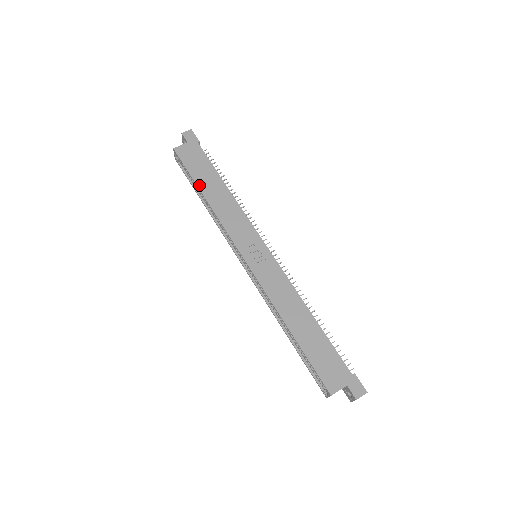
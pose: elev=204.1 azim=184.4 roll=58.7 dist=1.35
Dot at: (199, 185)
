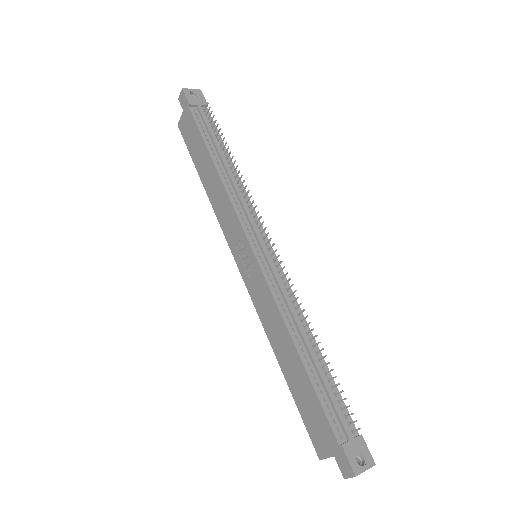
Dot at: (198, 171)
